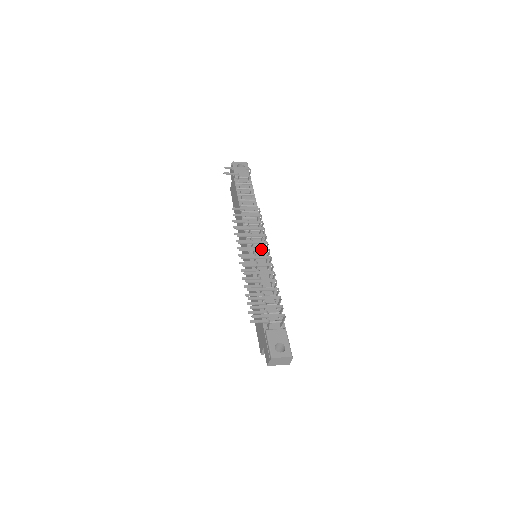
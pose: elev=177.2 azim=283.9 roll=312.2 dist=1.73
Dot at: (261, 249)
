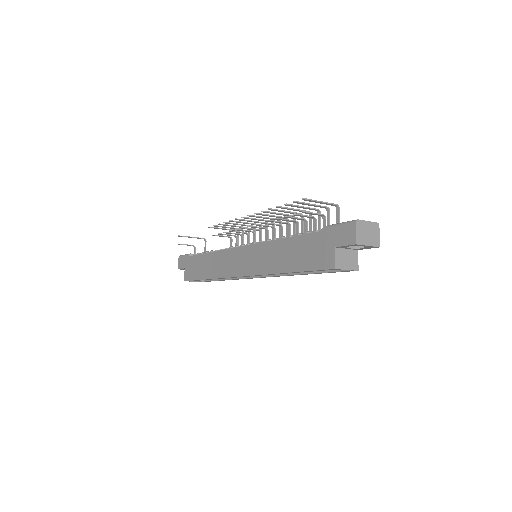
Dot at: (264, 220)
